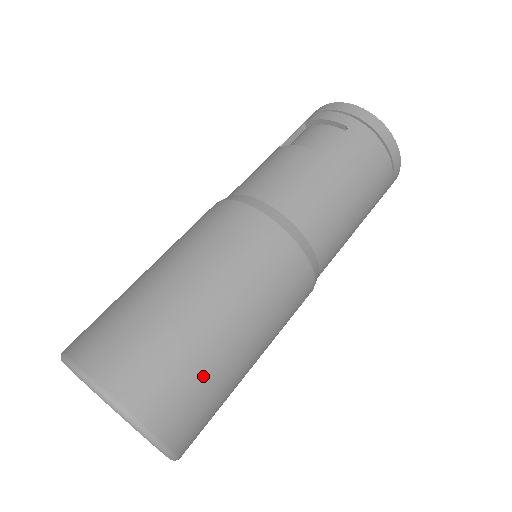
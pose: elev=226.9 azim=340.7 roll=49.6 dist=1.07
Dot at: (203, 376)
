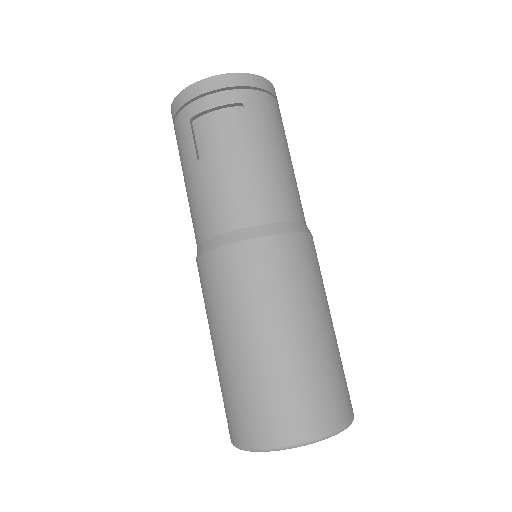
Dot at: (339, 366)
